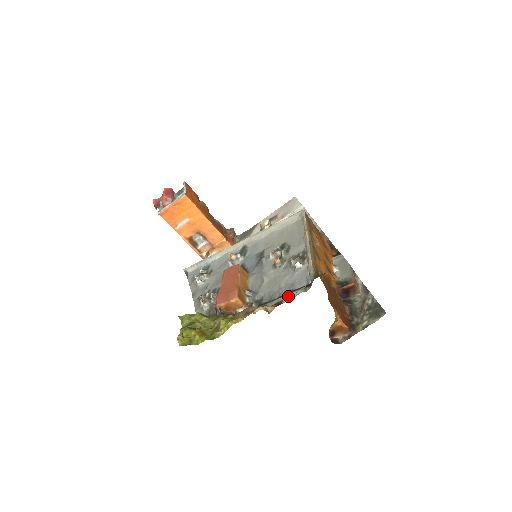
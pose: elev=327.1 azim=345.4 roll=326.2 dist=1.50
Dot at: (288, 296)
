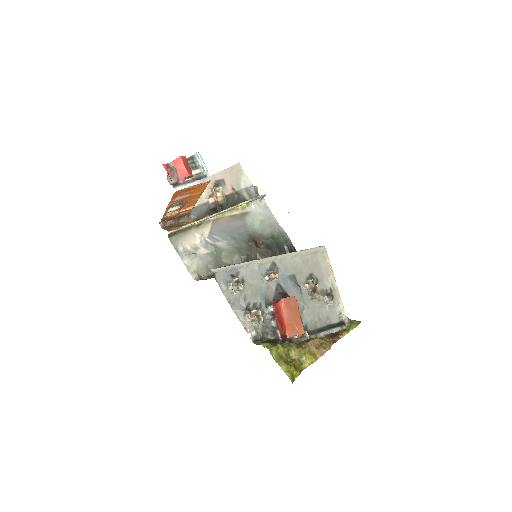
Dot at: (342, 337)
